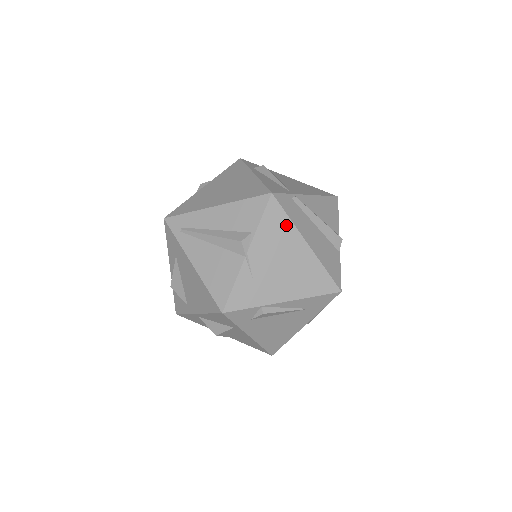
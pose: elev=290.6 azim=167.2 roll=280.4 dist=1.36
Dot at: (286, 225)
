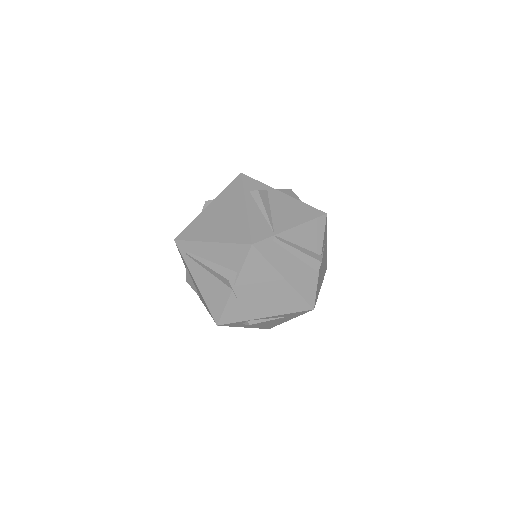
Dot at: (265, 266)
